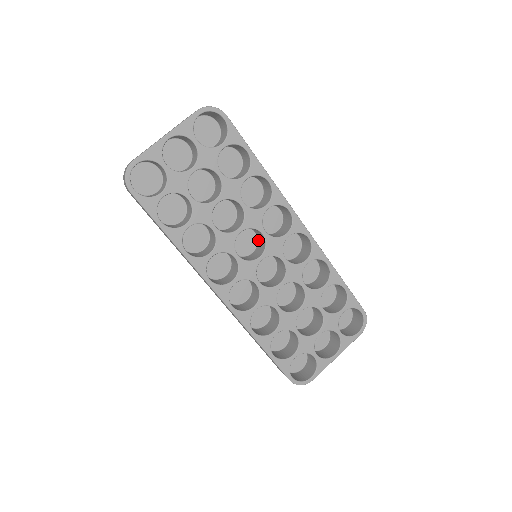
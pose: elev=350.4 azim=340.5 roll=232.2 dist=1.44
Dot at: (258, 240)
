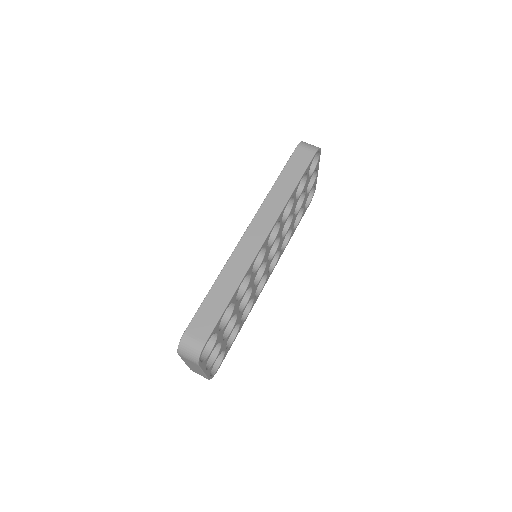
Dot at: occluded
